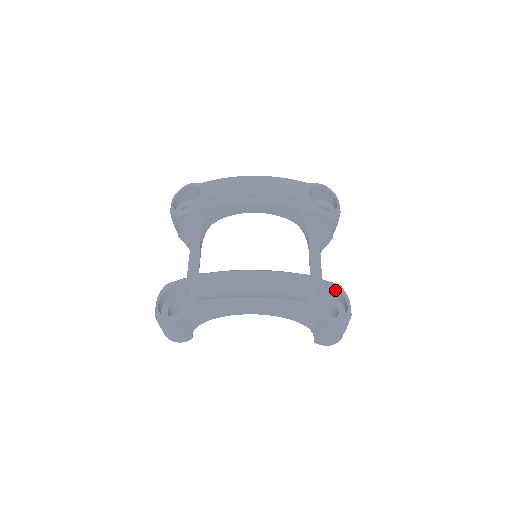
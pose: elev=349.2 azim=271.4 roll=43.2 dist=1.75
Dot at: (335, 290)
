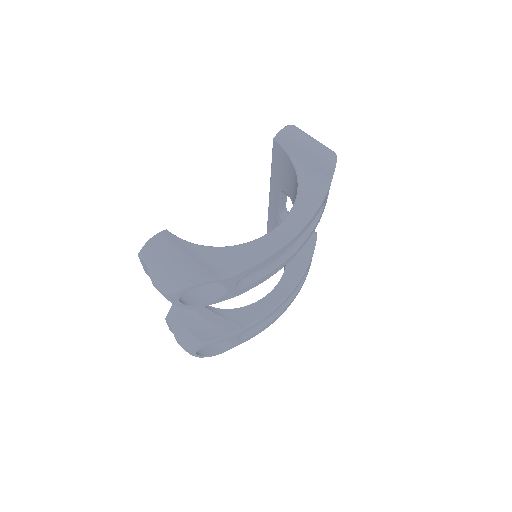
Dot at: occluded
